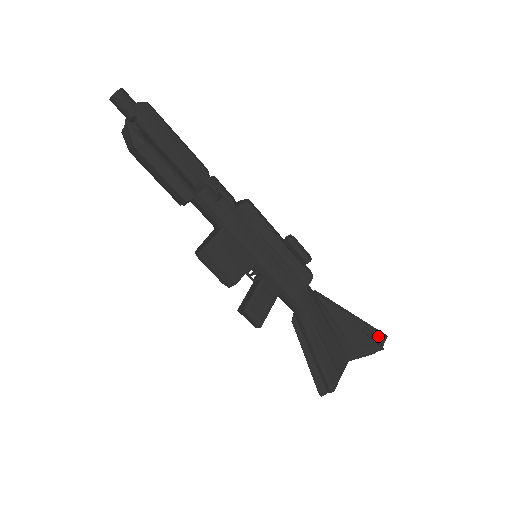
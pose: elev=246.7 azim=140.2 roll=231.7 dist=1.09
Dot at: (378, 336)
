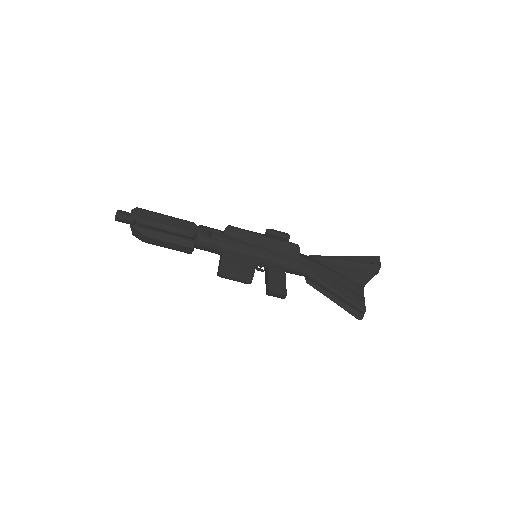
Dot at: (372, 259)
